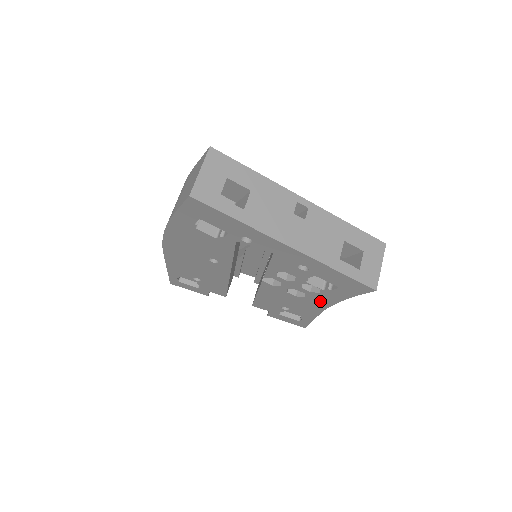
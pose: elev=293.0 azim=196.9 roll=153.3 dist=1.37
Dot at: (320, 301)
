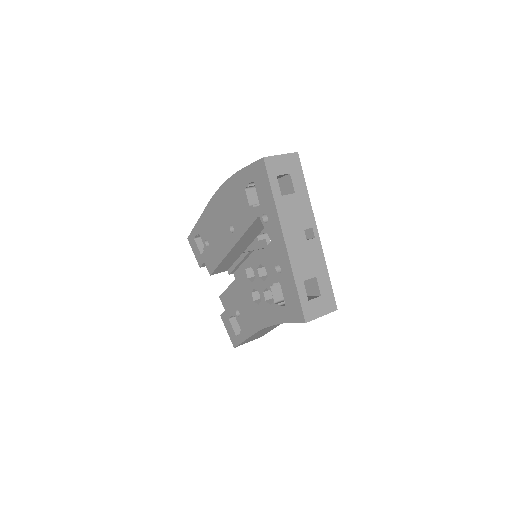
Dot at: (265, 316)
